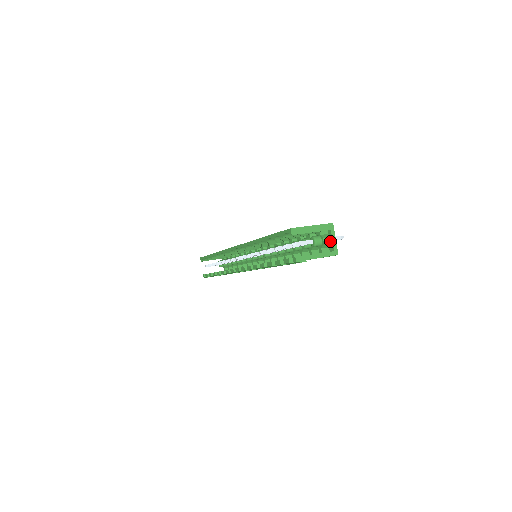
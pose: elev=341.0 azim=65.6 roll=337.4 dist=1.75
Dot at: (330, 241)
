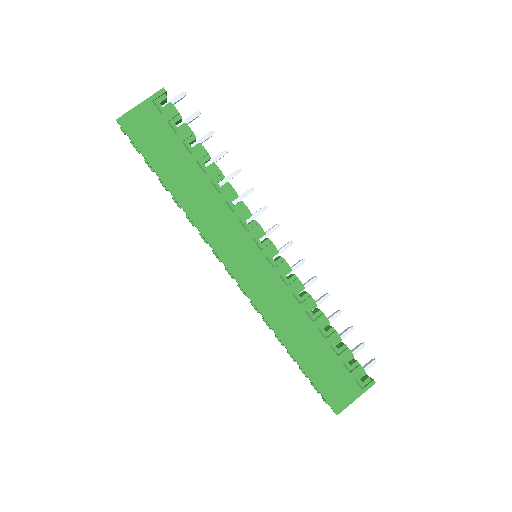
Dot at: occluded
